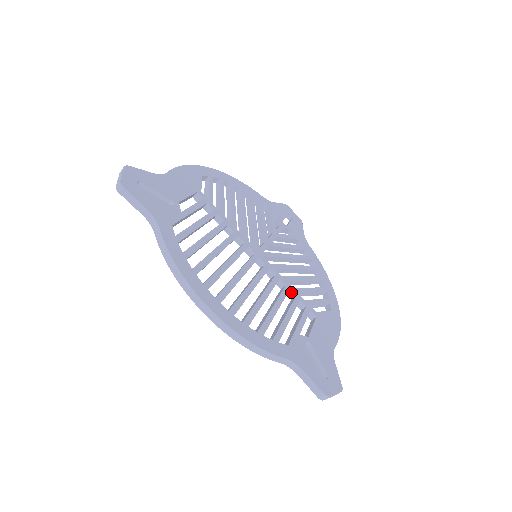
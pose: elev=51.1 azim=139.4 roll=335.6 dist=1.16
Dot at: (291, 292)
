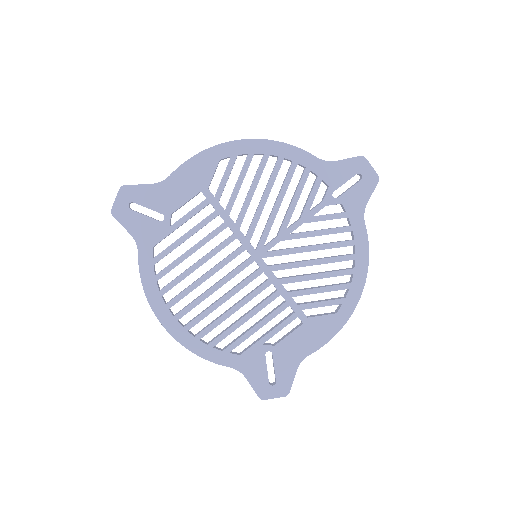
Dot at: occluded
